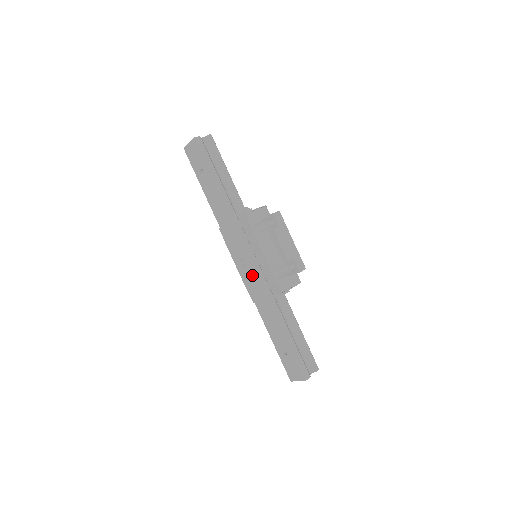
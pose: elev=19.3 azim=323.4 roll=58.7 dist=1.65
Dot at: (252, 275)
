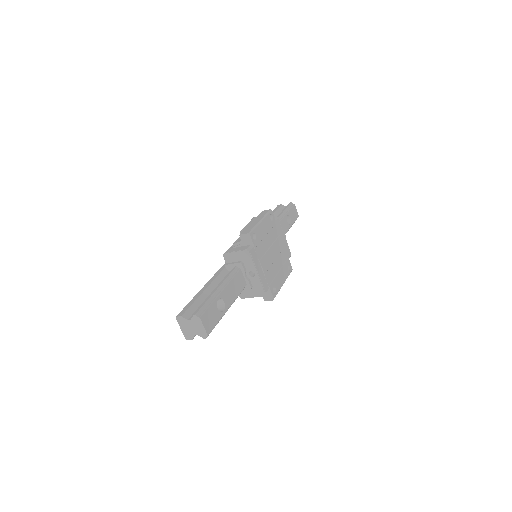
Dot at: occluded
